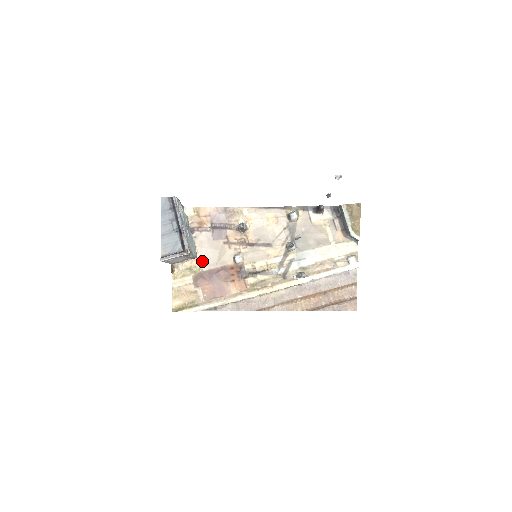
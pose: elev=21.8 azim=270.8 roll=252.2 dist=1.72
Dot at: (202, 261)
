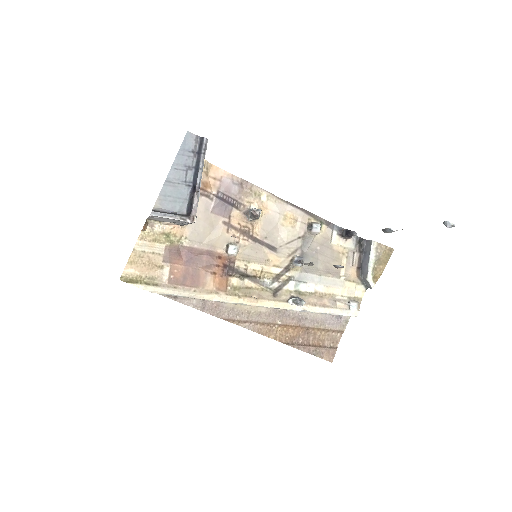
Dot at: (187, 232)
